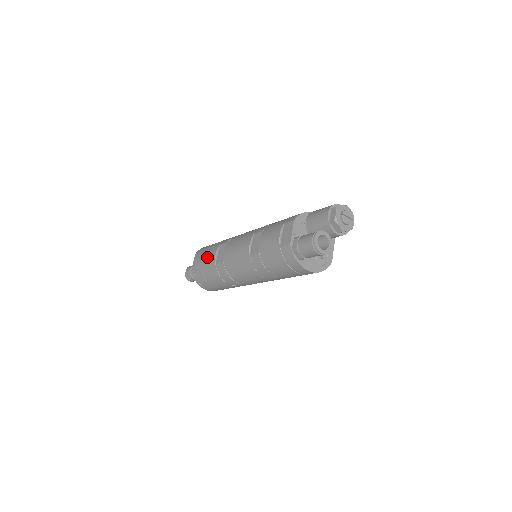
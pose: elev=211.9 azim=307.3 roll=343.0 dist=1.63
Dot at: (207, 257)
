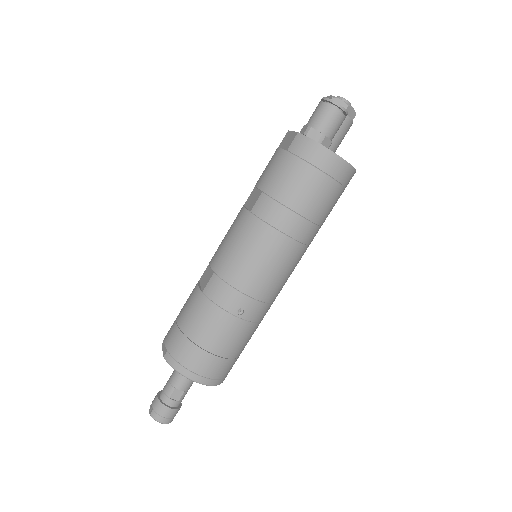
Dot at: (185, 306)
